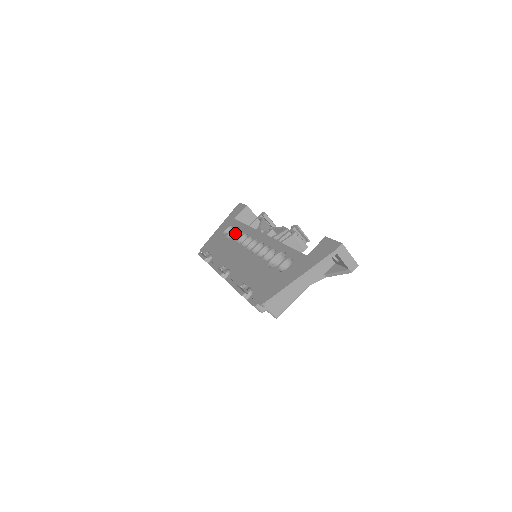
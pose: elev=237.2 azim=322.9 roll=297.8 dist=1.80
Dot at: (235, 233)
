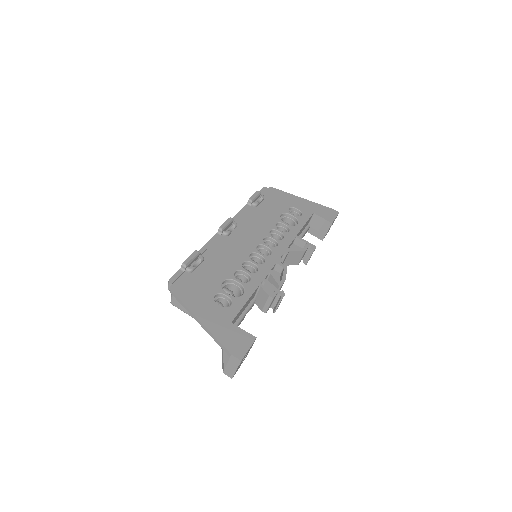
Dot at: (293, 221)
